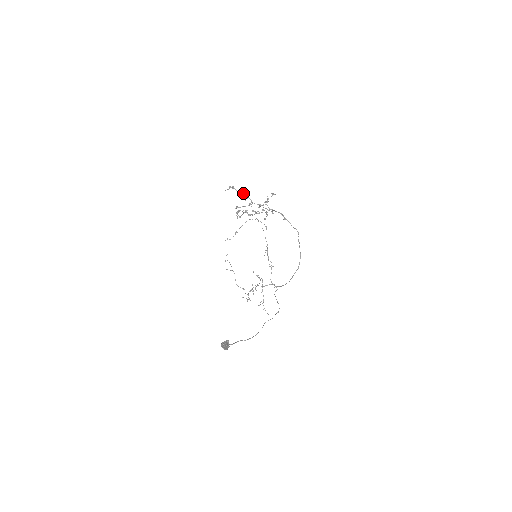
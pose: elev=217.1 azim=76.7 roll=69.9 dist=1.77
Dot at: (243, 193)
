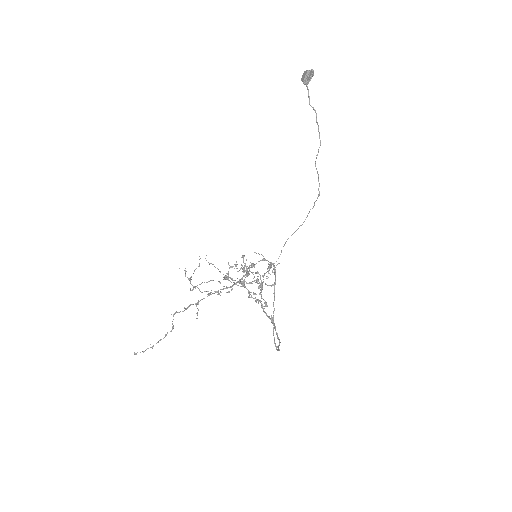
Dot at: (246, 269)
